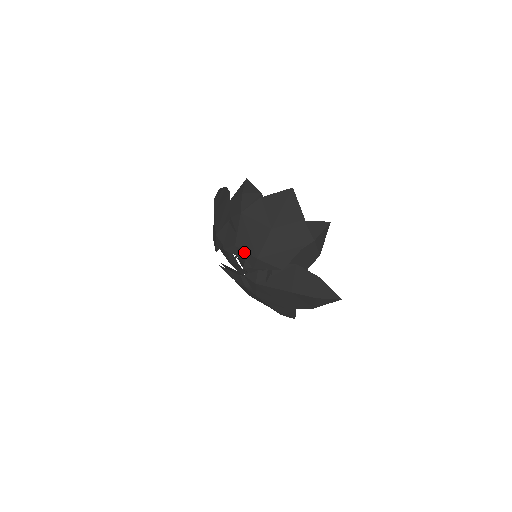
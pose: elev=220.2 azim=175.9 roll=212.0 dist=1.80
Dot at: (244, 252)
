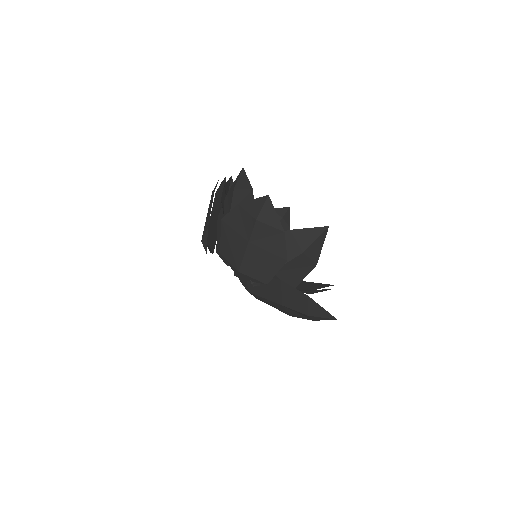
Dot at: (228, 262)
